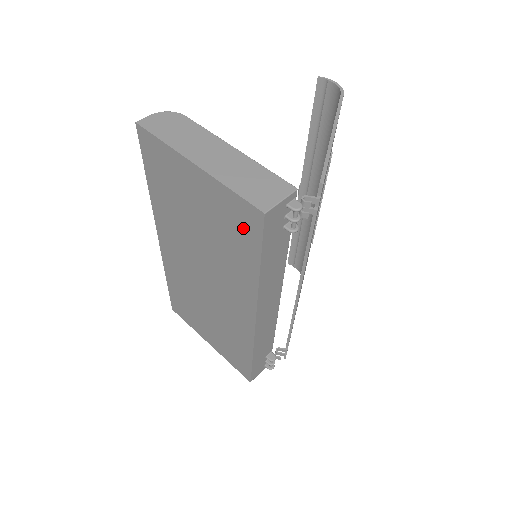
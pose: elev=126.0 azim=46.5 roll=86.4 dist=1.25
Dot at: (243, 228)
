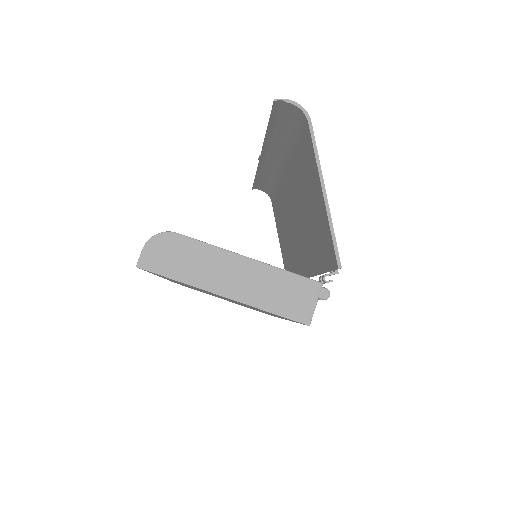
Dot at: occluded
